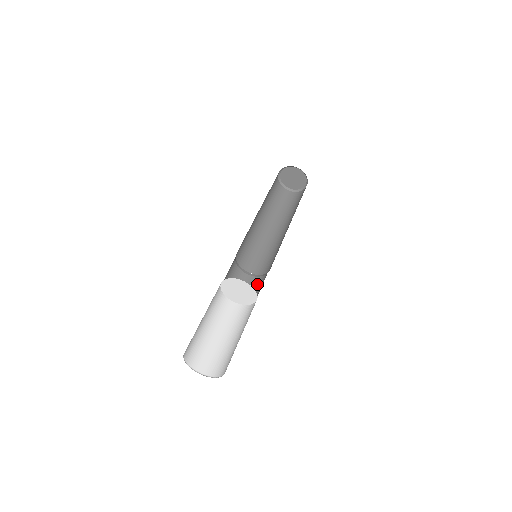
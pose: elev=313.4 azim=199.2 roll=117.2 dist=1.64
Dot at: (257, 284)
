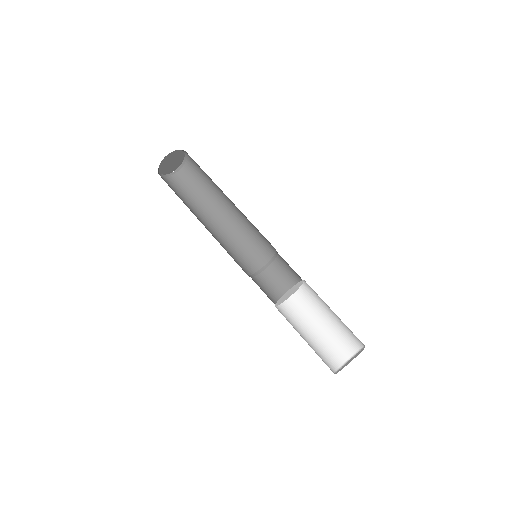
Dot at: (284, 264)
